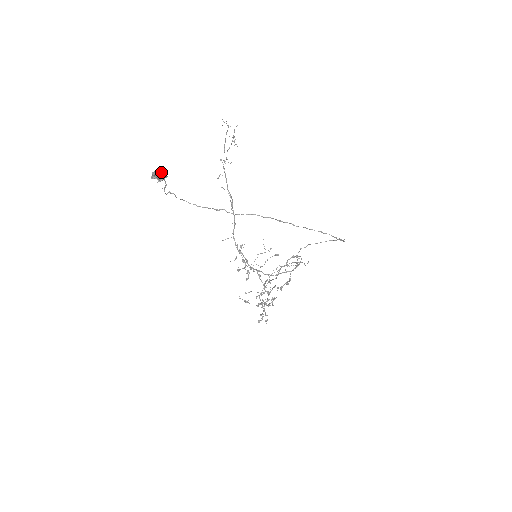
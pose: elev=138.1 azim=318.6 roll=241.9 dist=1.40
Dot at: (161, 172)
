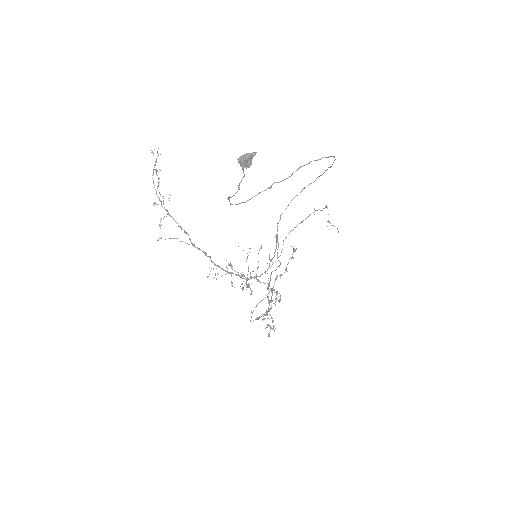
Dot at: (249, 154)
